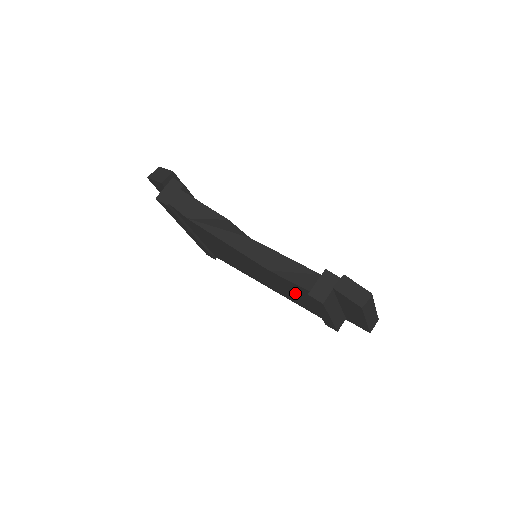
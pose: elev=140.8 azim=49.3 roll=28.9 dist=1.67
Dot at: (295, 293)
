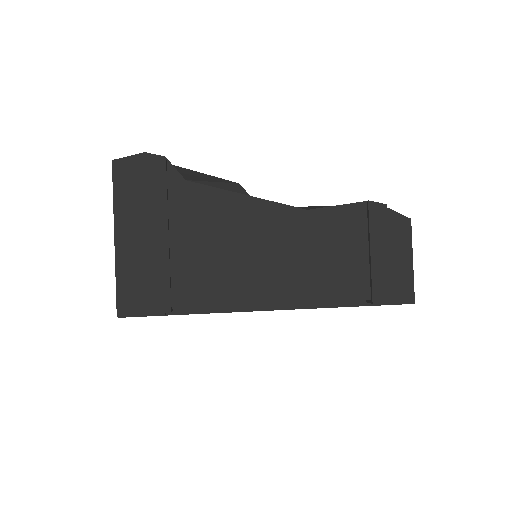
Dot at: (336, 247)
